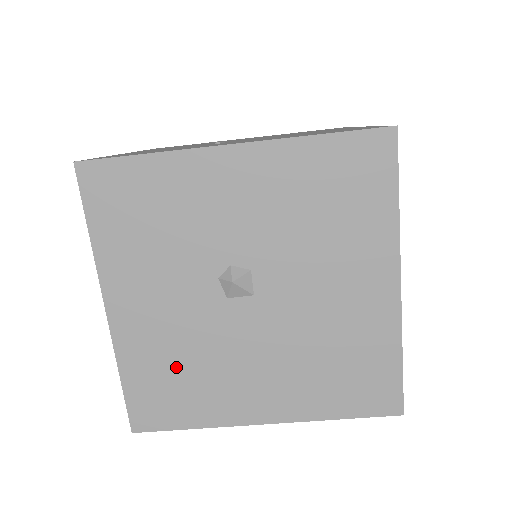
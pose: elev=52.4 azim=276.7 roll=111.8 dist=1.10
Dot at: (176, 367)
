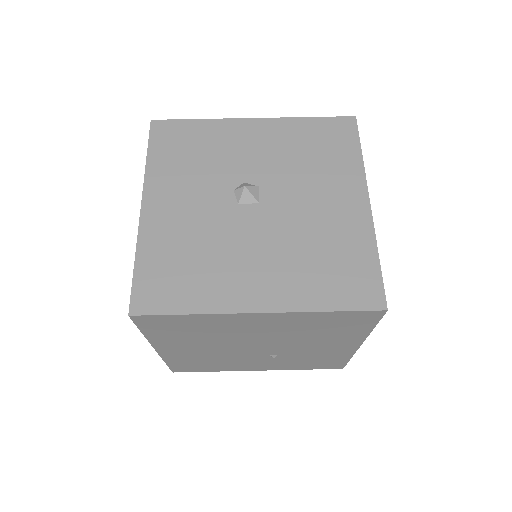
Dot at: (186, 254)
